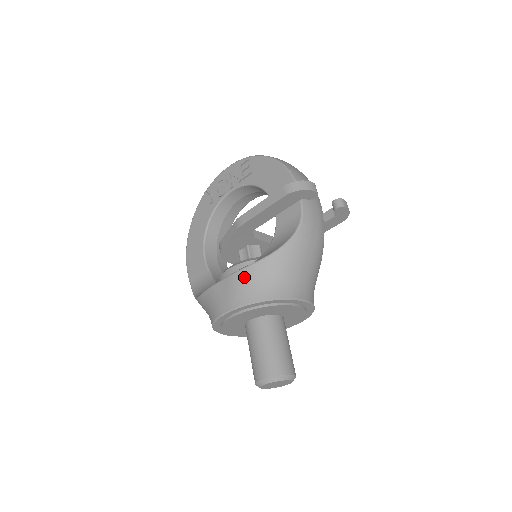
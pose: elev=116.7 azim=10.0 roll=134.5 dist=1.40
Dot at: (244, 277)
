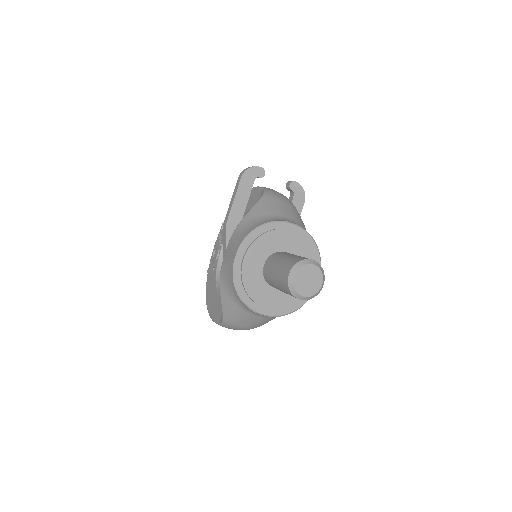
Dot at: (238, 230)
